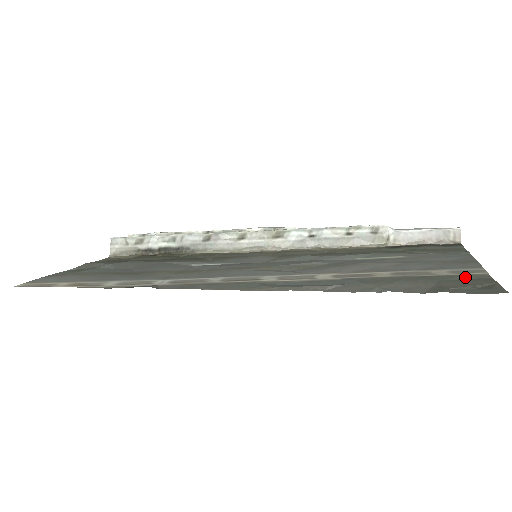
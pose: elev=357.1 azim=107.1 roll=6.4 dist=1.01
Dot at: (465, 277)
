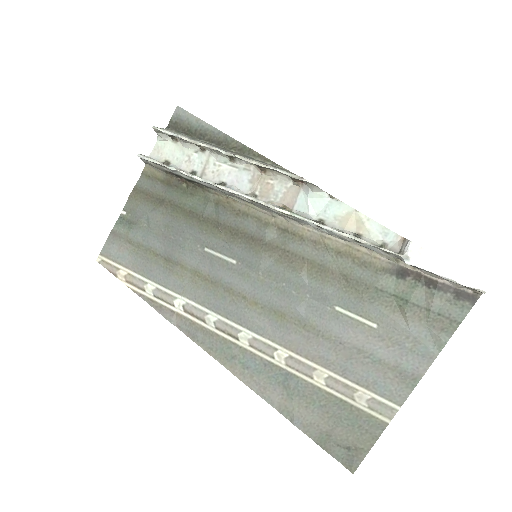
Dot at: (365, 422)
